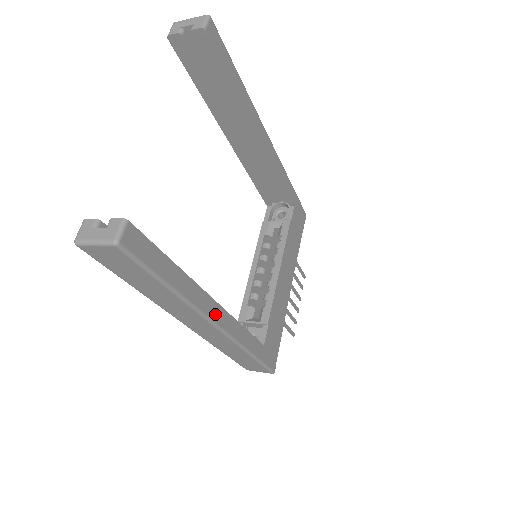
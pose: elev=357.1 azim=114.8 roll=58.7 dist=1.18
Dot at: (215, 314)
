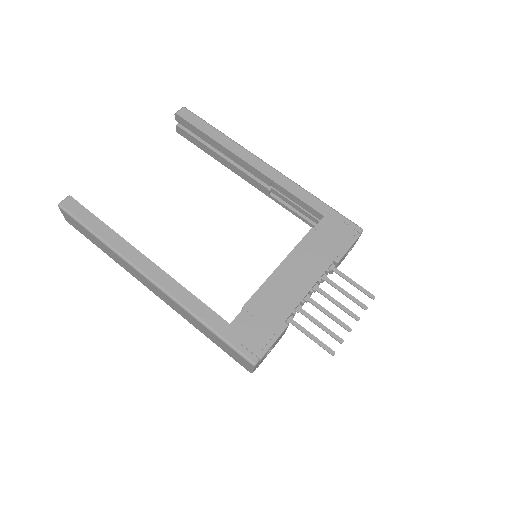
Dot at: (145, 267)
